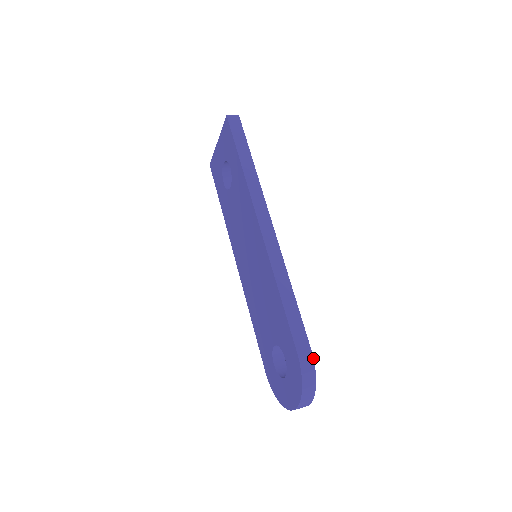
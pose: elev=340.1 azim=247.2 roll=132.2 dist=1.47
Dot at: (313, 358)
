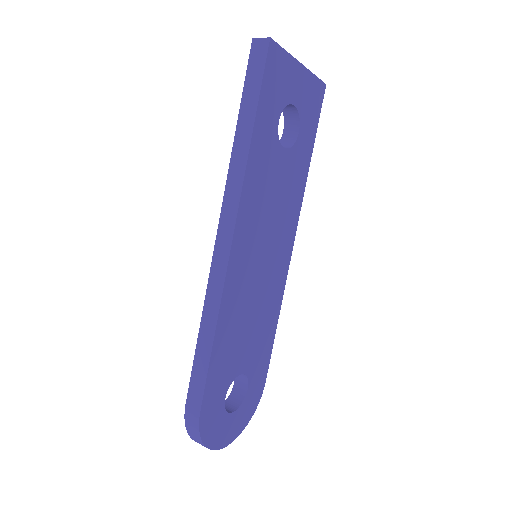
Dot at: (199, 421)
